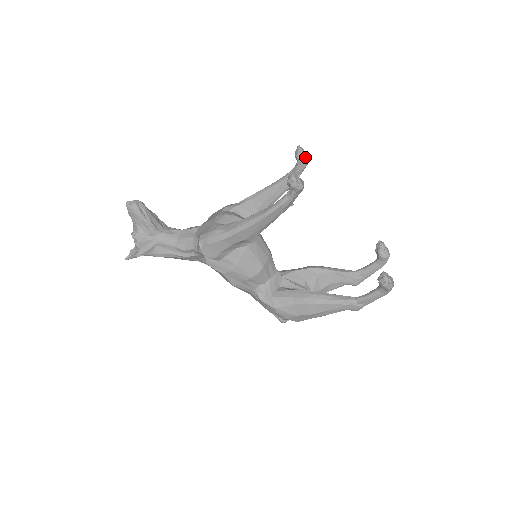
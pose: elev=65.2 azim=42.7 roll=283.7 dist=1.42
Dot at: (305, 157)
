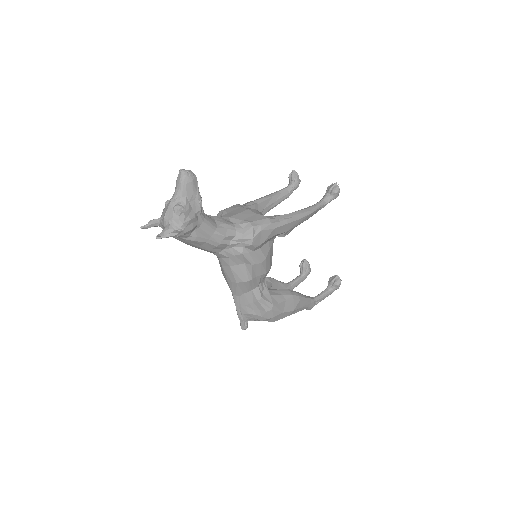
Dot at: occluded
